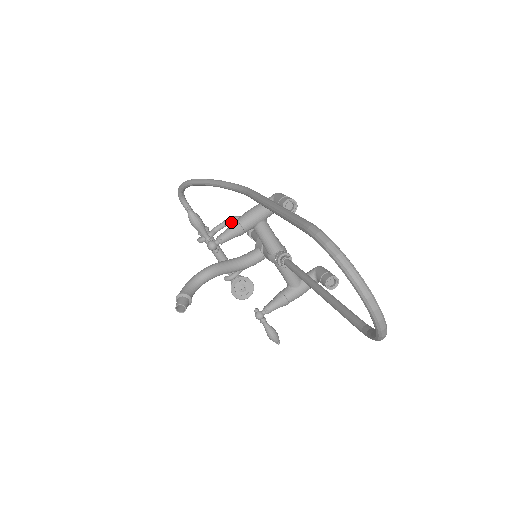
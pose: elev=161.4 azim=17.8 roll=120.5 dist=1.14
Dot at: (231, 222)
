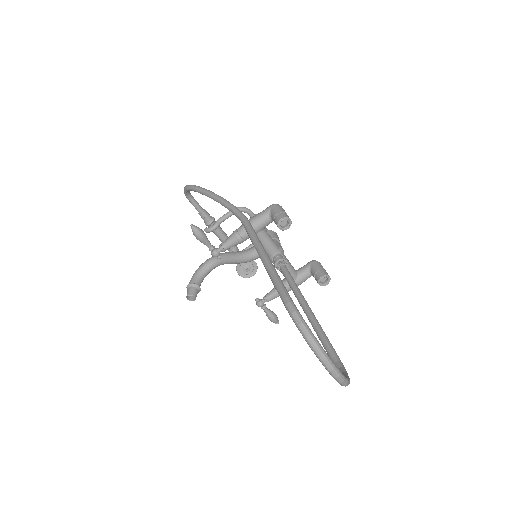
Dot at: occluded
